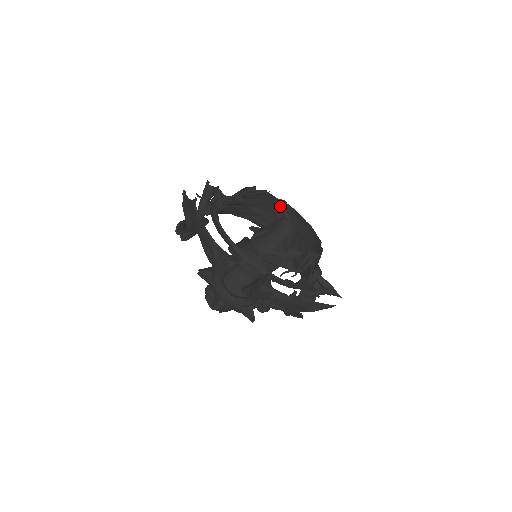
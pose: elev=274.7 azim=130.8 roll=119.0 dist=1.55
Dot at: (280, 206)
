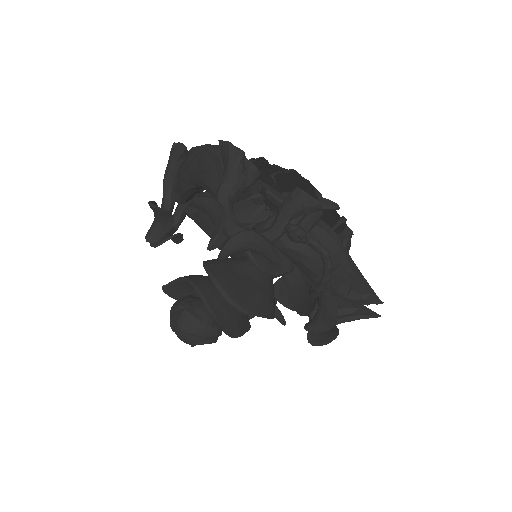
Dot at: occluded
